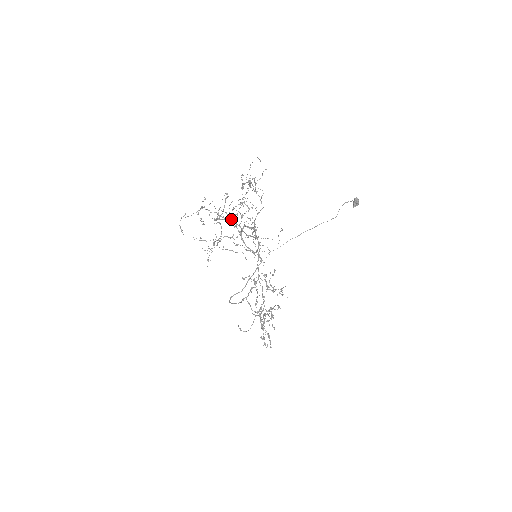
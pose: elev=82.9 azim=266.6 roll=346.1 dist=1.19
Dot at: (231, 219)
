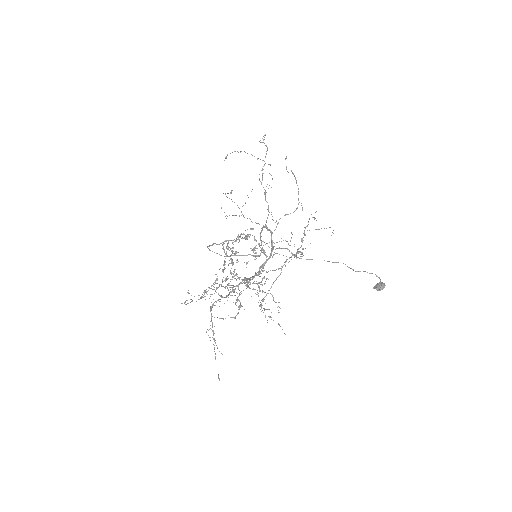
Dot at: (239, 284)
